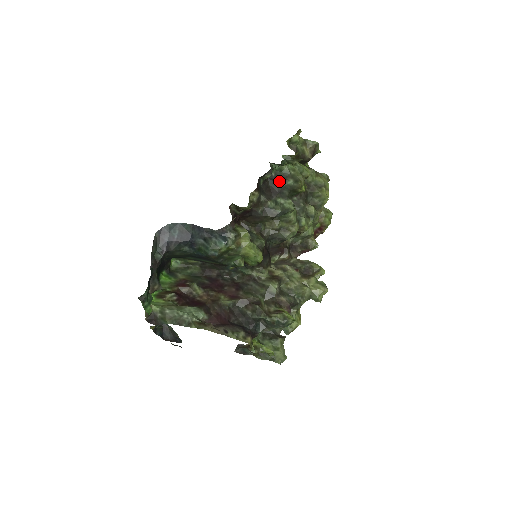
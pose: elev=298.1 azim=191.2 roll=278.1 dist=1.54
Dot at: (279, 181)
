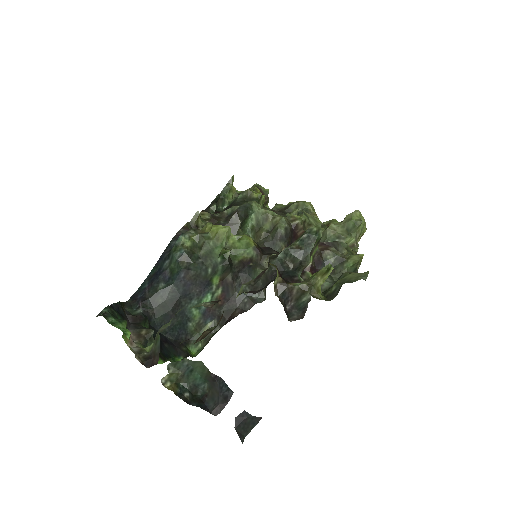
Dot at: occluded
